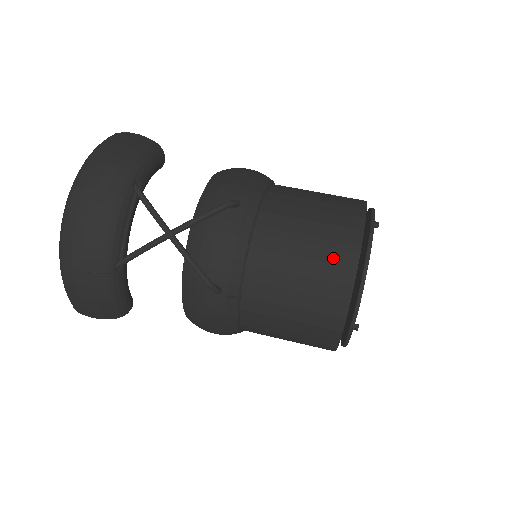
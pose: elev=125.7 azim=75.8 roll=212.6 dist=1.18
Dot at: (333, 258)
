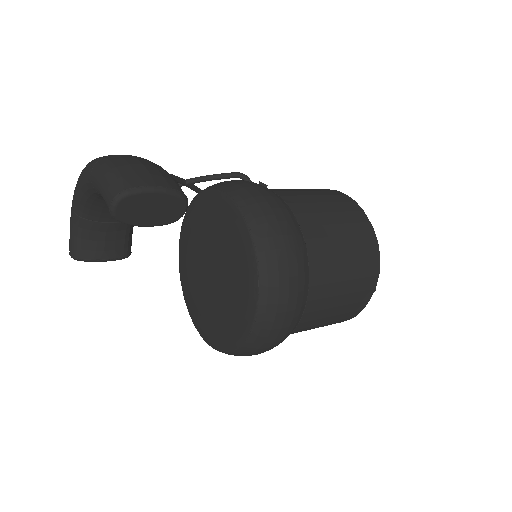
Dot at: occluded
